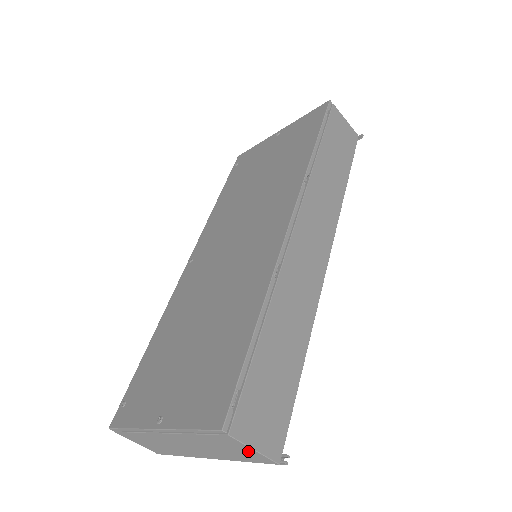
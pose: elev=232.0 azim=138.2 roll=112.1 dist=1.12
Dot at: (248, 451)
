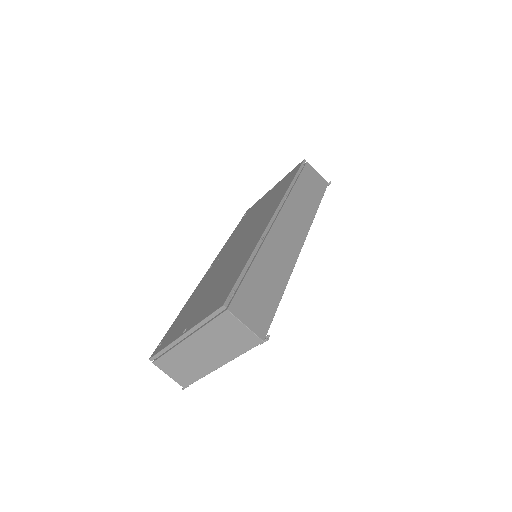
Dot at: (242, 330)
